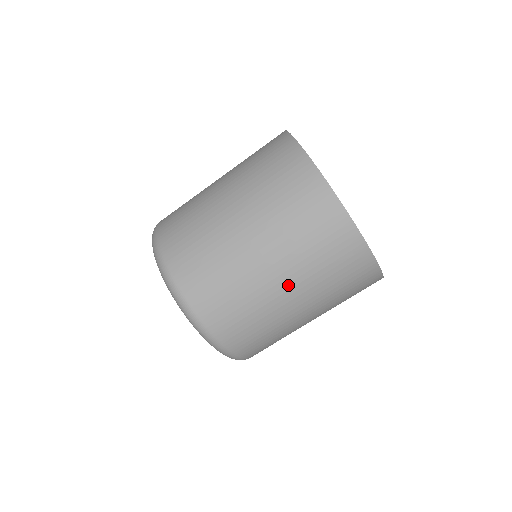
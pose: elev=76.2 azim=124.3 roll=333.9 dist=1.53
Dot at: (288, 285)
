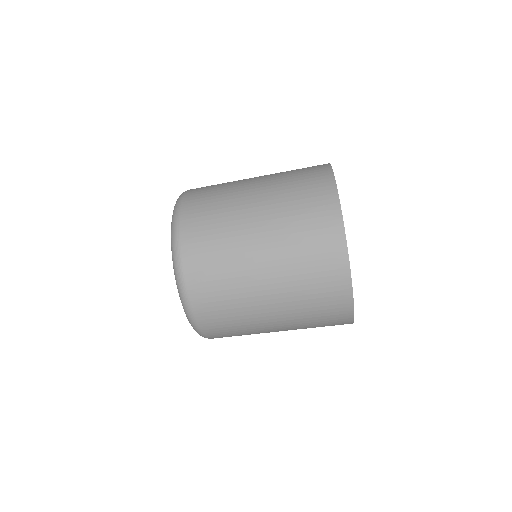
Dot at: (272, 290)
